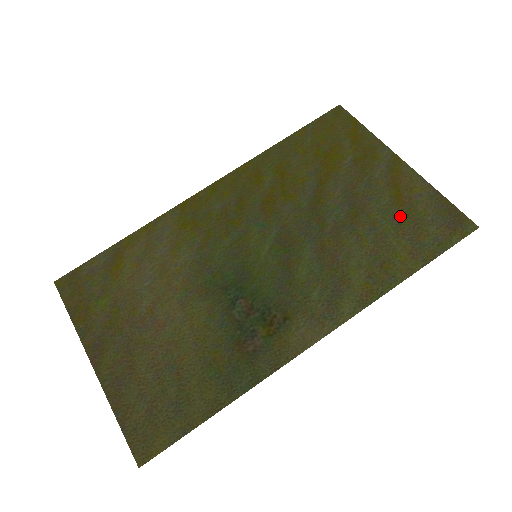
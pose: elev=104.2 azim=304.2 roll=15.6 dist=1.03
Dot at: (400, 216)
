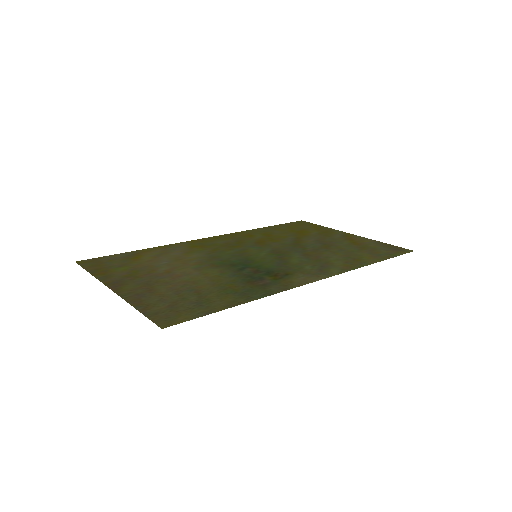
Dot at: (359, 247)
